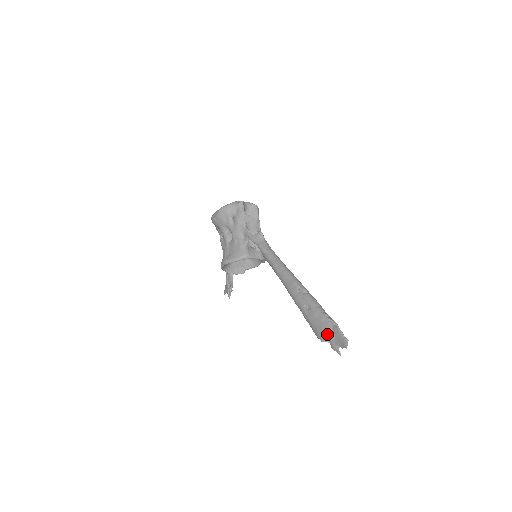
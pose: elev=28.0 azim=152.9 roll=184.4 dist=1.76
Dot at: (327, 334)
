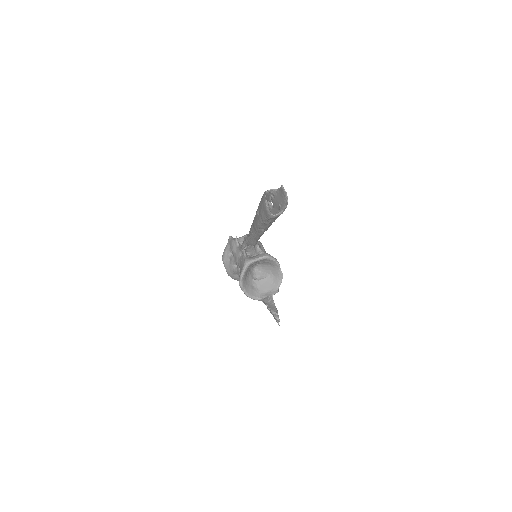
Dot at: (264, 200)
